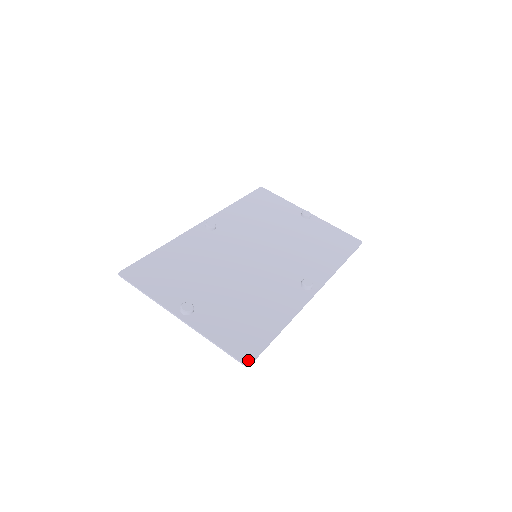
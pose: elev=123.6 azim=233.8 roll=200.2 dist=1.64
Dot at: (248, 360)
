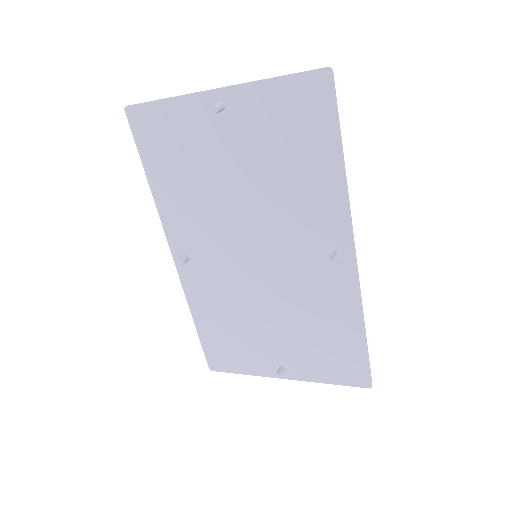
Dot at: (327, 77)
